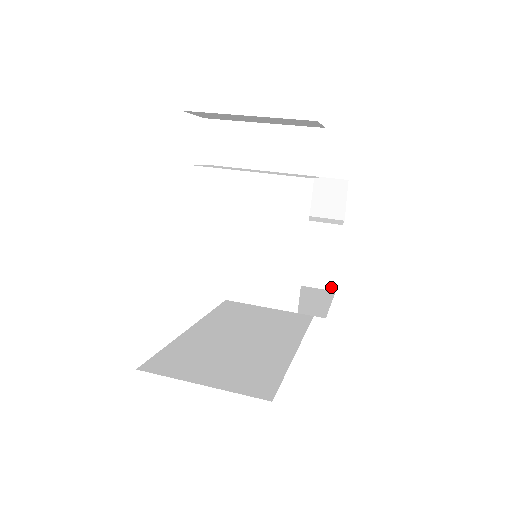
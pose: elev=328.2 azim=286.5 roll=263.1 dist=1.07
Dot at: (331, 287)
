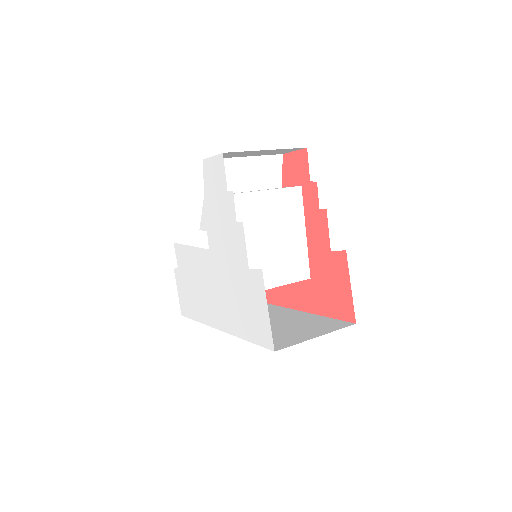
Dot at: occluded
